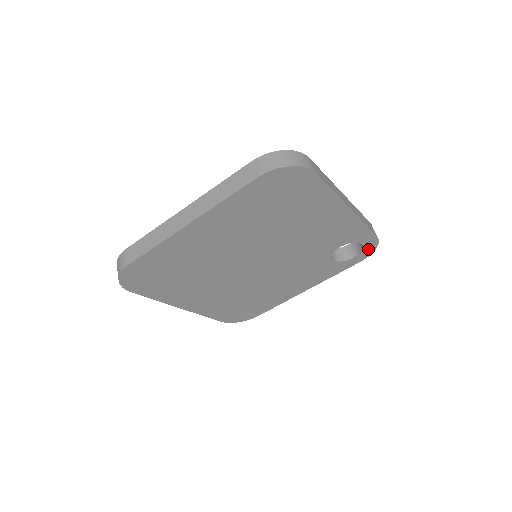
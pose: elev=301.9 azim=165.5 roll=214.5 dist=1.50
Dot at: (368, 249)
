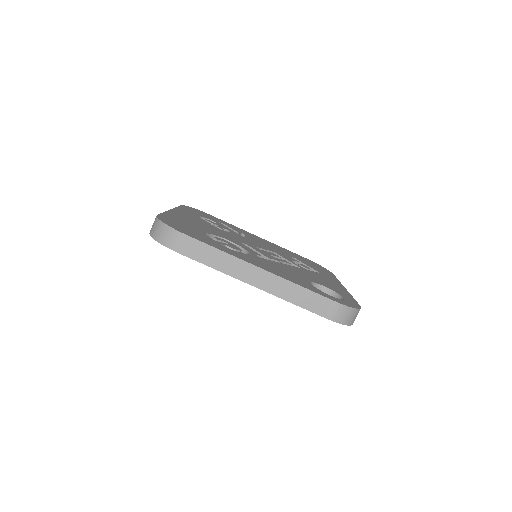
Dot at: occluded
